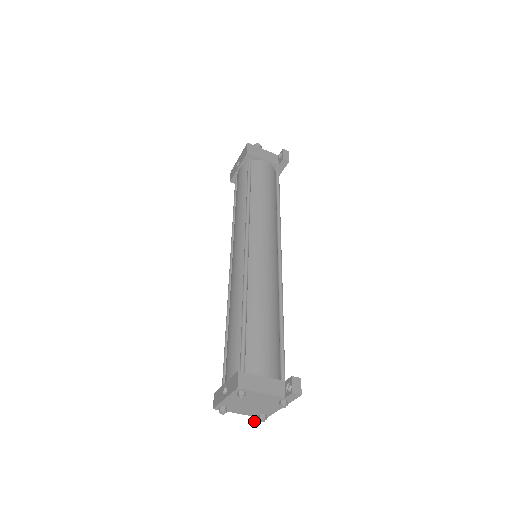
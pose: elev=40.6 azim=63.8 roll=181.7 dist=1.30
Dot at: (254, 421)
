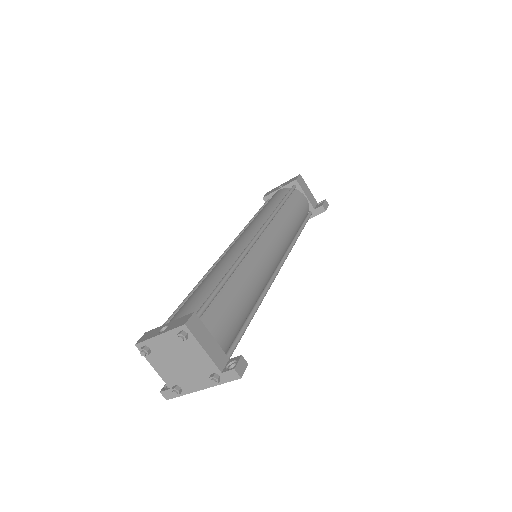
Dot at: (162, 394)
